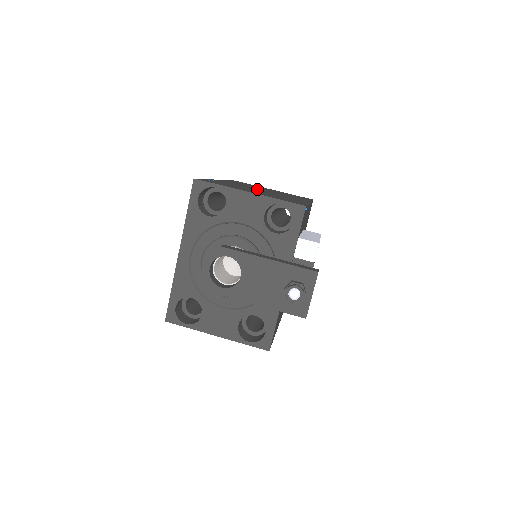
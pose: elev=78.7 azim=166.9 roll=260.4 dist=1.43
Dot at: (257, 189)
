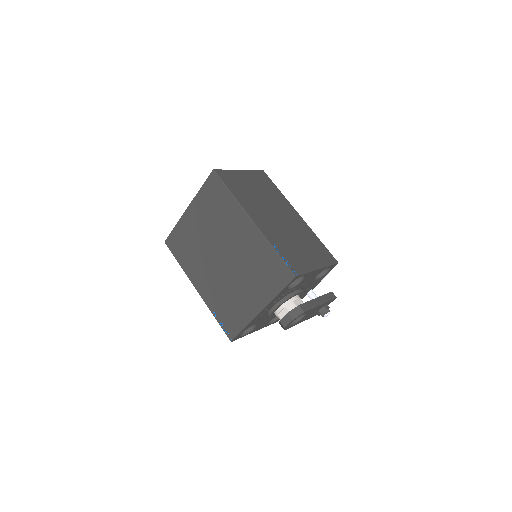
Dot at: (276, 219)
